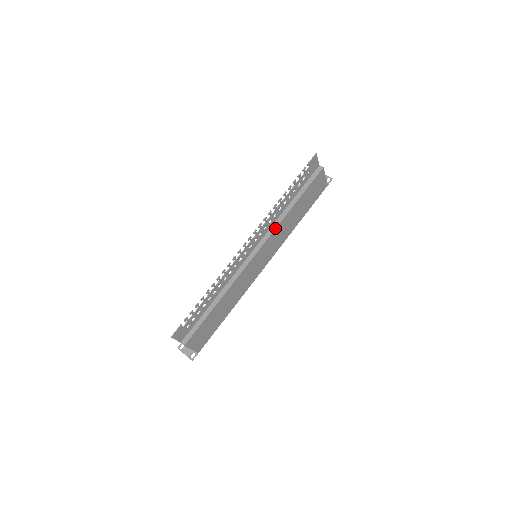
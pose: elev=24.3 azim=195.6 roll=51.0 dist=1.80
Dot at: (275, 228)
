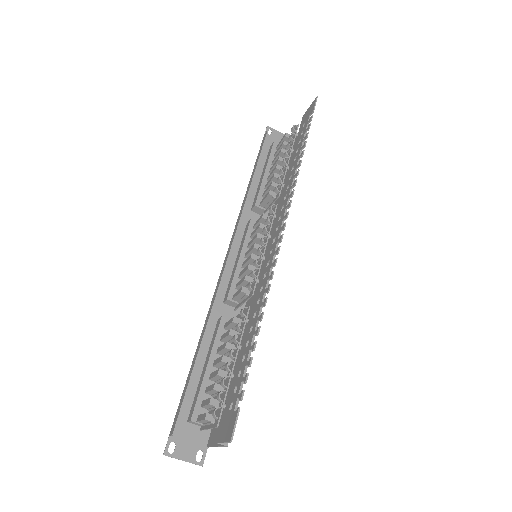
Dot at: occluded
